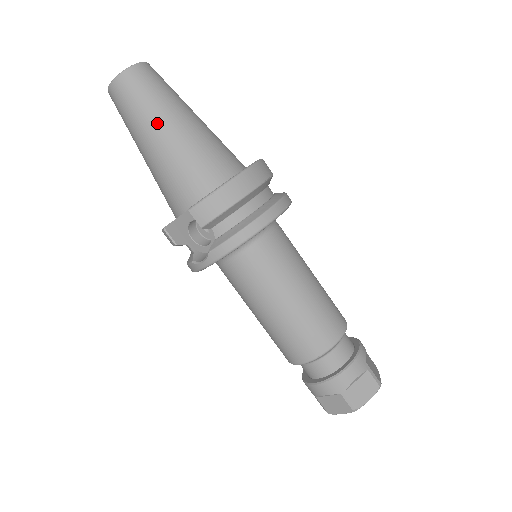
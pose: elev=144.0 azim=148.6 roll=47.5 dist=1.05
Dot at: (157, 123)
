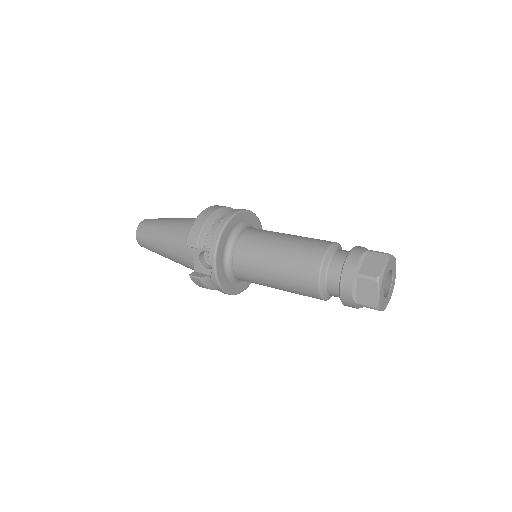
Dot at: (160, 231)
